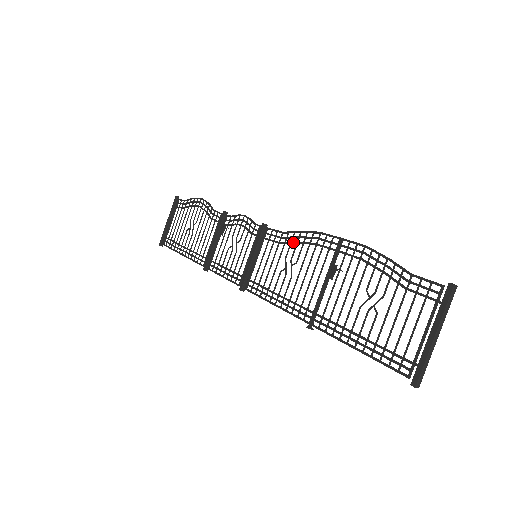
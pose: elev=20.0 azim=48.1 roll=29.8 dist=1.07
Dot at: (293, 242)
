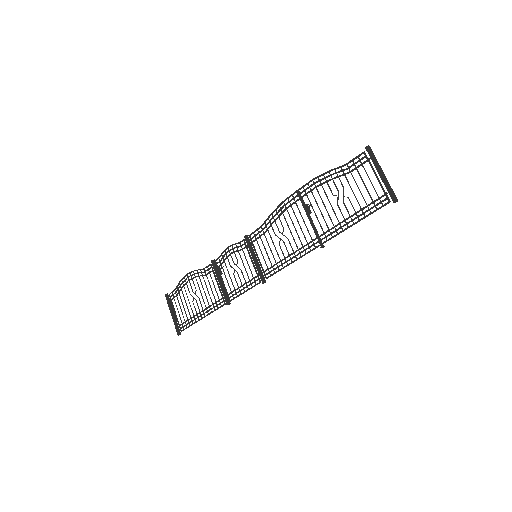
Dot at: (272, 223)
